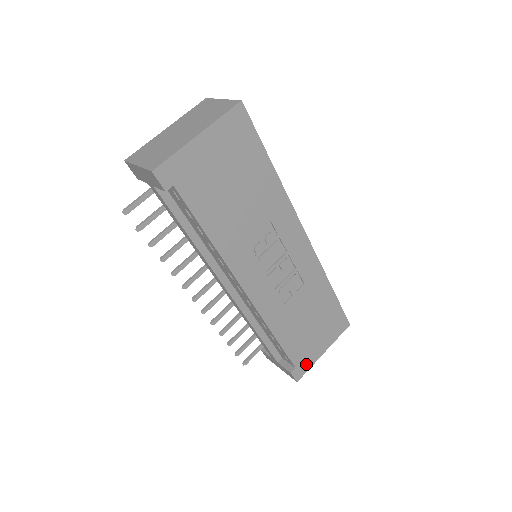
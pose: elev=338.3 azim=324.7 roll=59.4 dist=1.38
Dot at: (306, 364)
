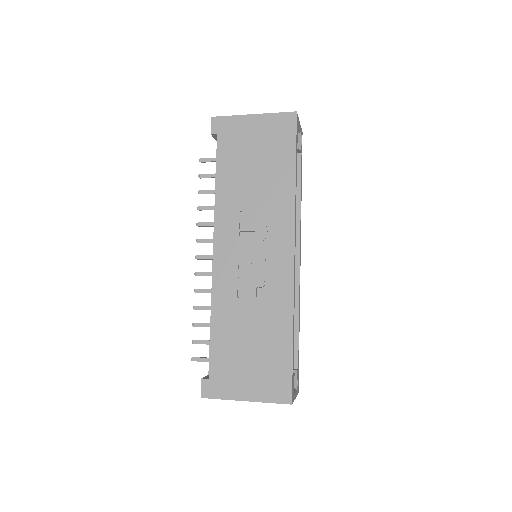
Dot at: (221, 389)
